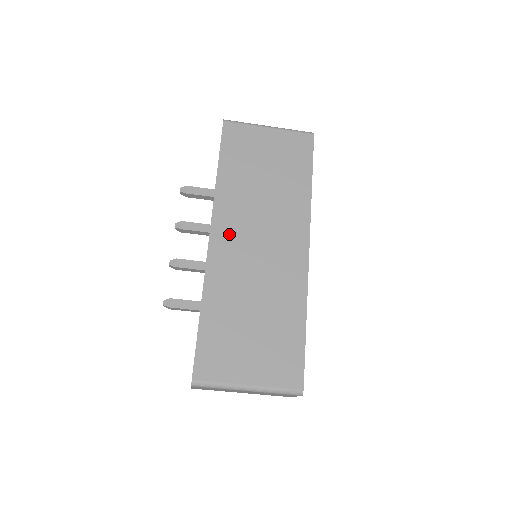
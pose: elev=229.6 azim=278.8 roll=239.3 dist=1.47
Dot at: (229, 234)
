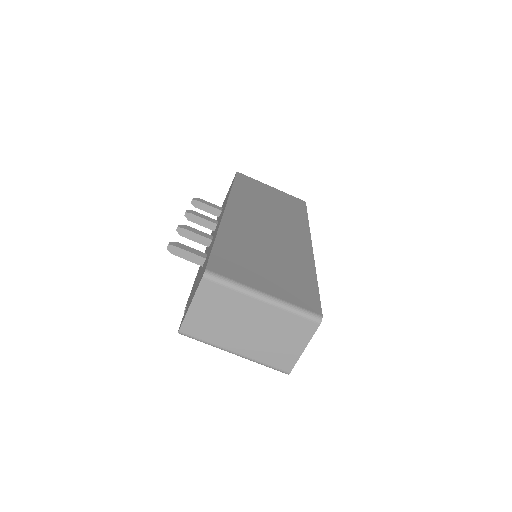
Dot at: (243, 212)
